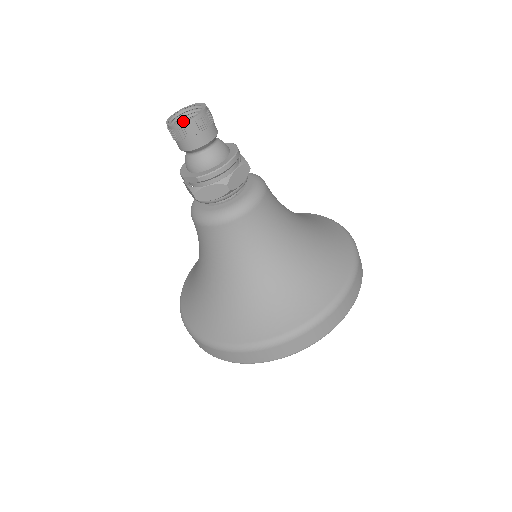
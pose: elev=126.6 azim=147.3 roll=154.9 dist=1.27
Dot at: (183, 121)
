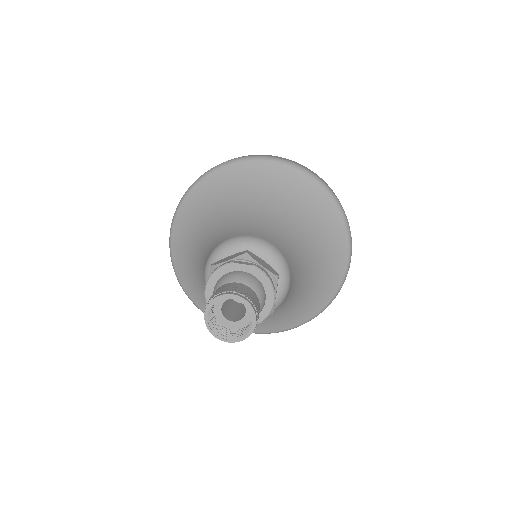
Dot at: occluded
